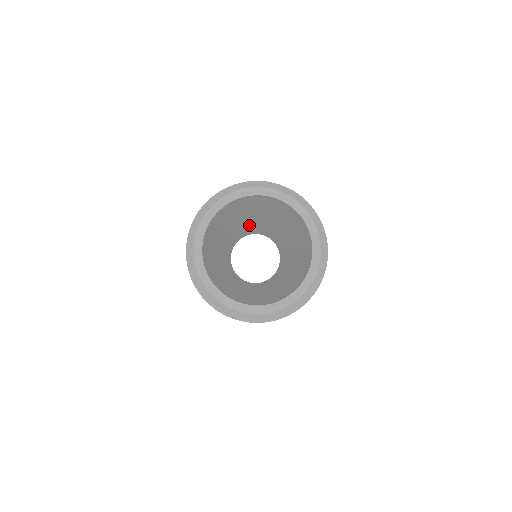
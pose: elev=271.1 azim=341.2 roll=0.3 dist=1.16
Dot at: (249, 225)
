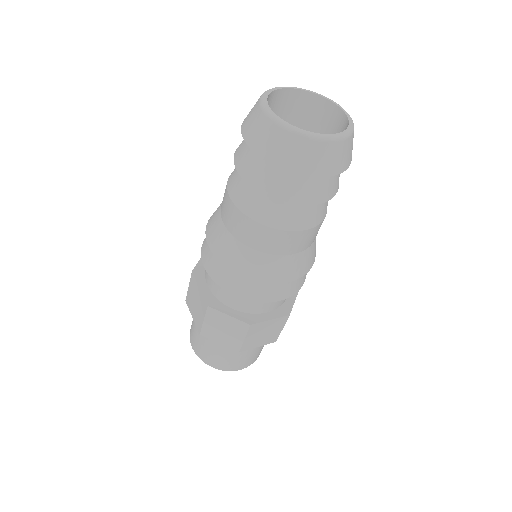
Dot at: occluded
